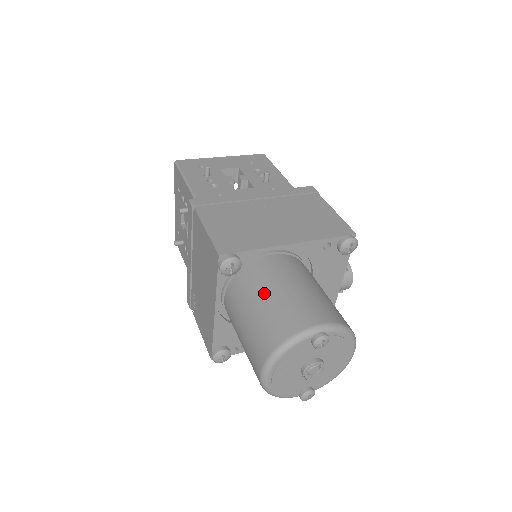
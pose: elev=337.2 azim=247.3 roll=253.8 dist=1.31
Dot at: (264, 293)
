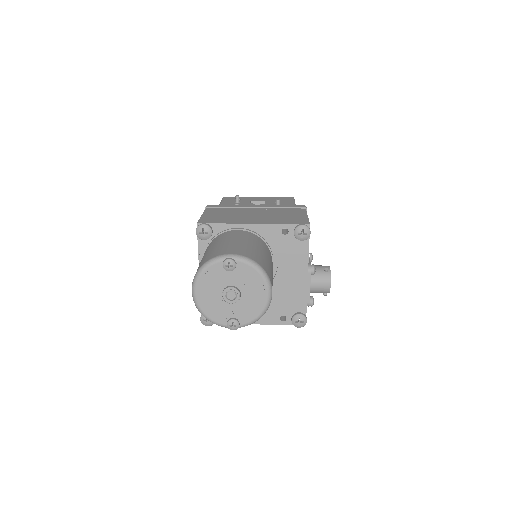
Dot at: (215, 245)
